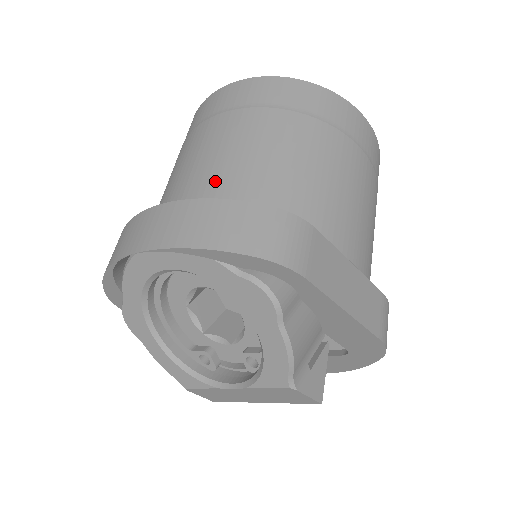
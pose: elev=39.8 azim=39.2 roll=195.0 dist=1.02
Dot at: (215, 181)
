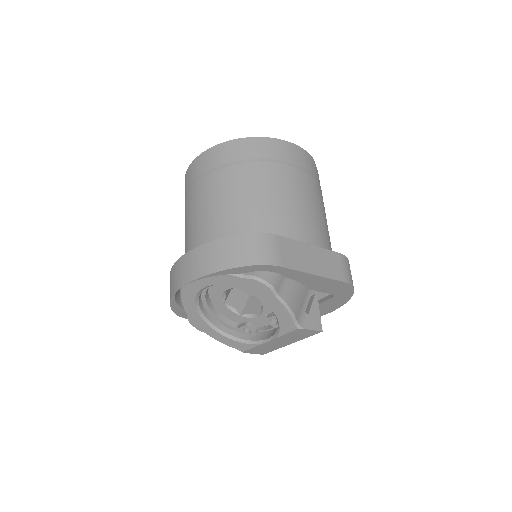
Dot at: (212, 226)
